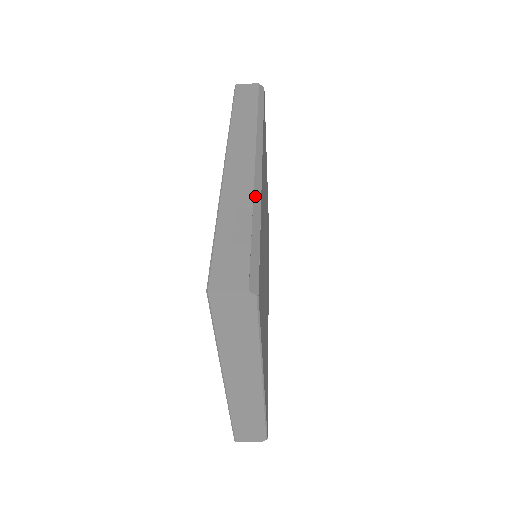
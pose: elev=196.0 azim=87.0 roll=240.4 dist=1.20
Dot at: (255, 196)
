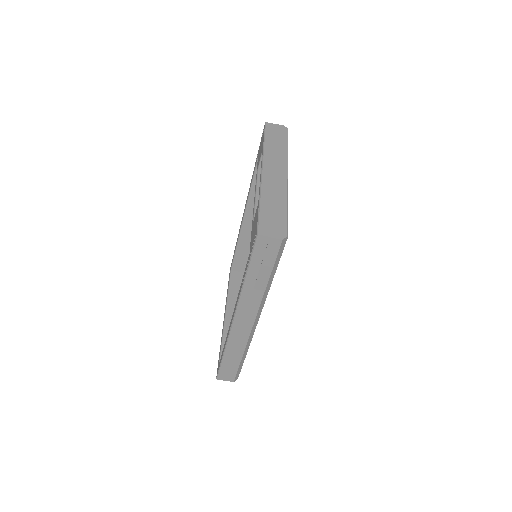
Dot at: occluded
